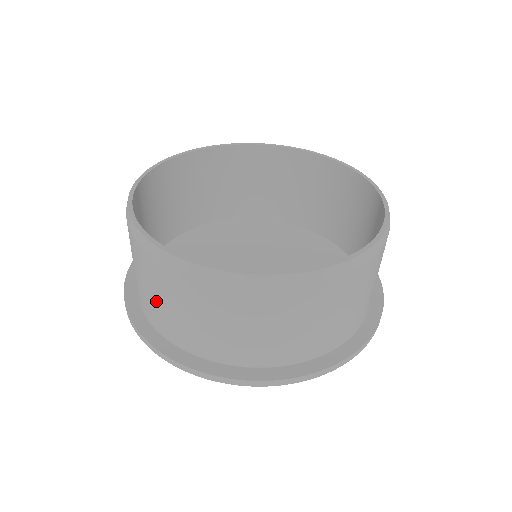
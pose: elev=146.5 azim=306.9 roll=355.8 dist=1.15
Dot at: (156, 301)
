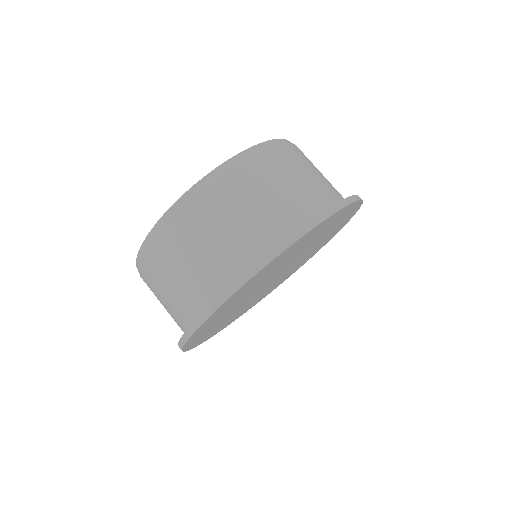
Dot at: (263, 207)
